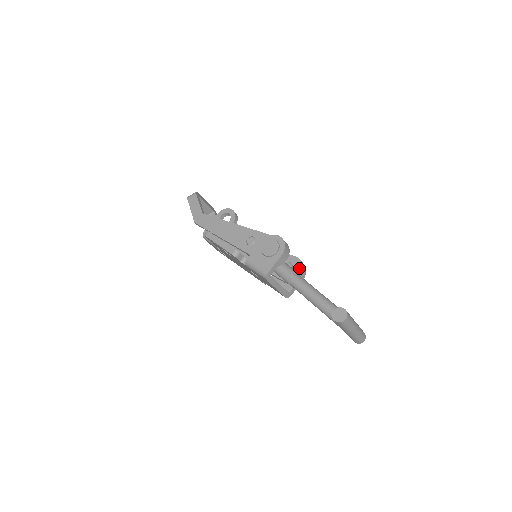
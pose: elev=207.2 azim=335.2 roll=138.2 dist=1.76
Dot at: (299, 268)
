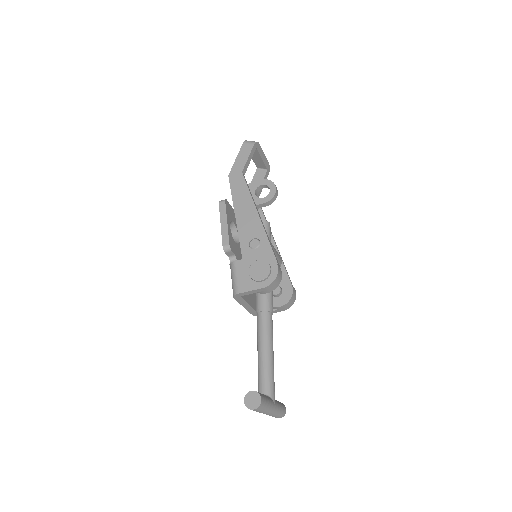
Dot at: (285, 300)
